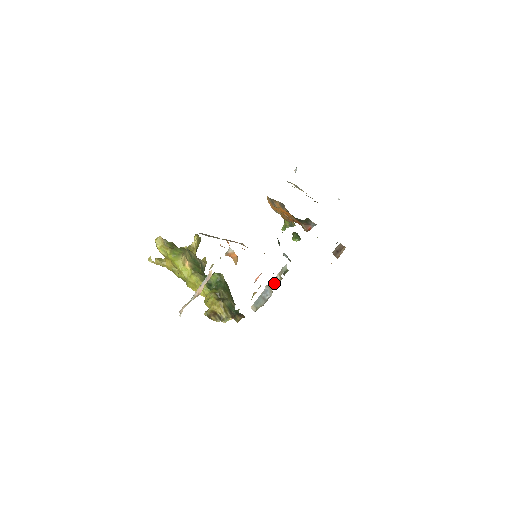
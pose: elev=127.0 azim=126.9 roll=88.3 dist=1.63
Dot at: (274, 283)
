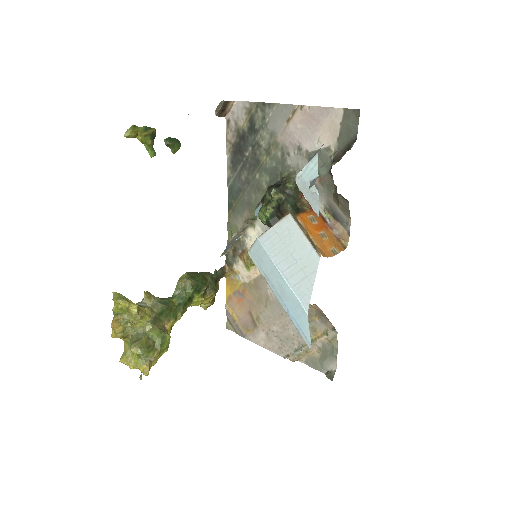
Dot at: (241, 230)
